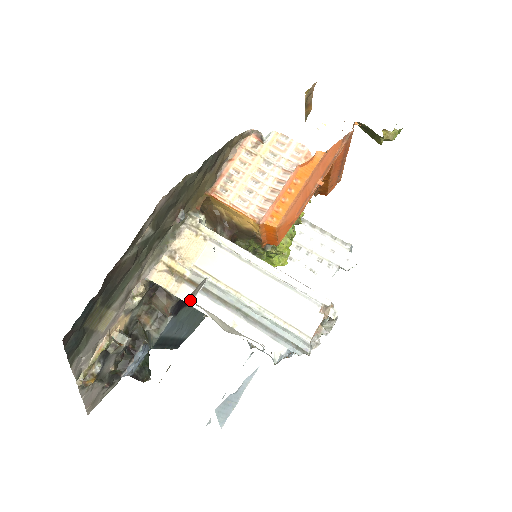
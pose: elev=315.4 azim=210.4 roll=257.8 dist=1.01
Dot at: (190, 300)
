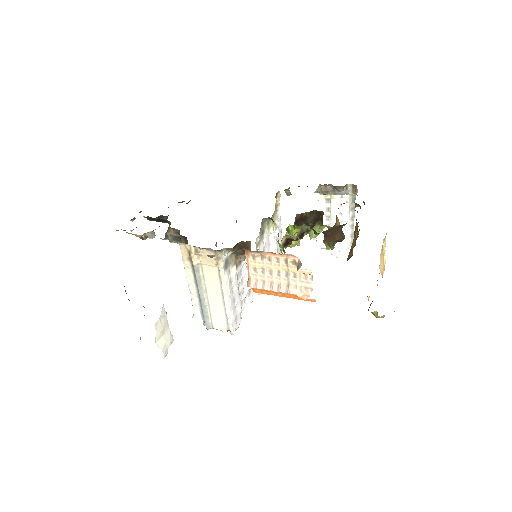
Dot at: (155, 324)
